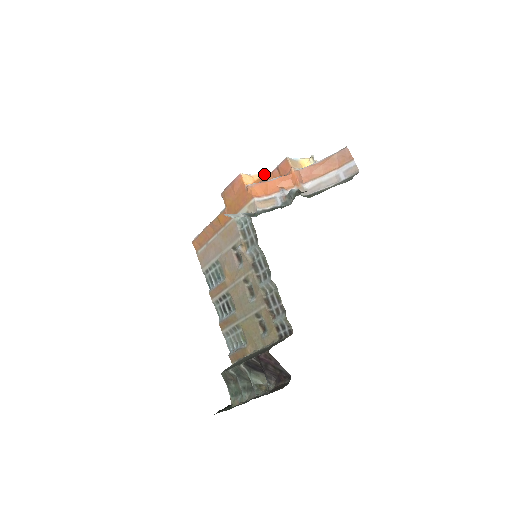
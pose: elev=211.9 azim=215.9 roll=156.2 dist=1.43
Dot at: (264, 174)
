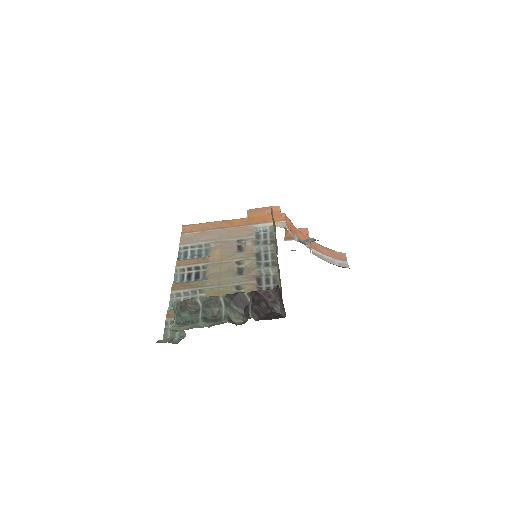
Dot at: occluded
